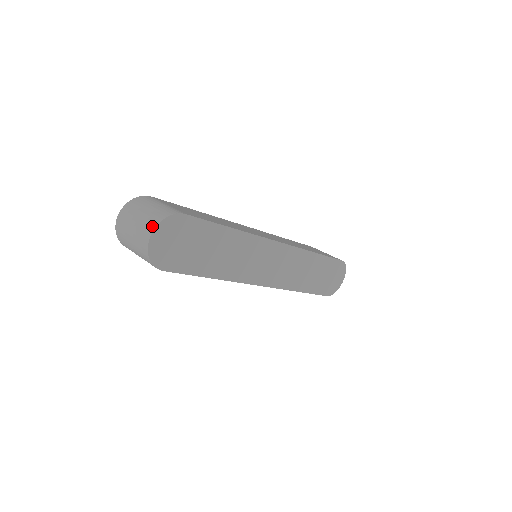
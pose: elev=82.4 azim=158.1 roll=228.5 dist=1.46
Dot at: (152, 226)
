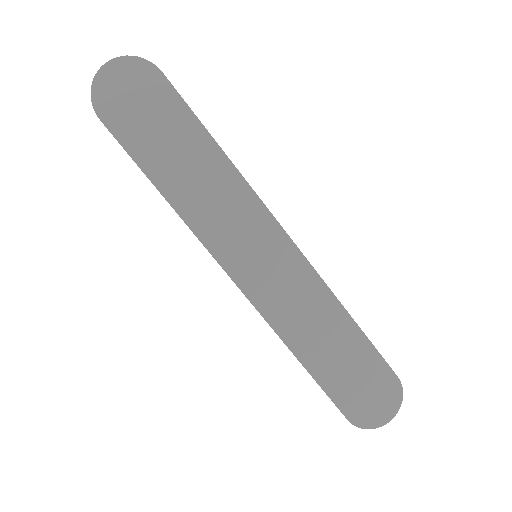
Dot at: (118, 59)
